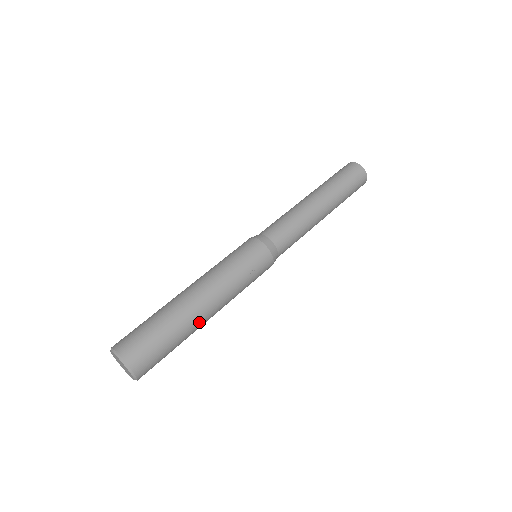
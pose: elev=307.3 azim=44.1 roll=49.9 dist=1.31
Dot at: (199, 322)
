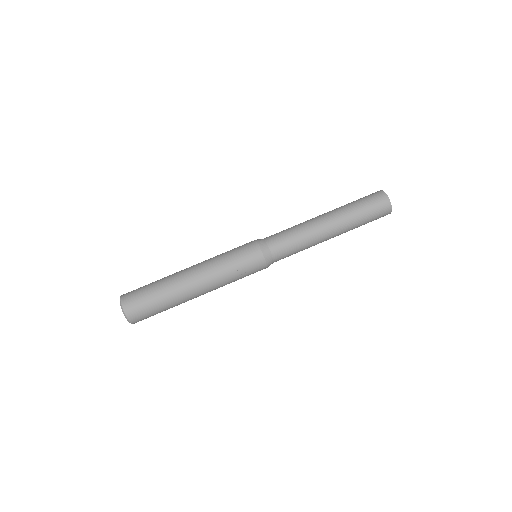
Dot at: (188, 298)
